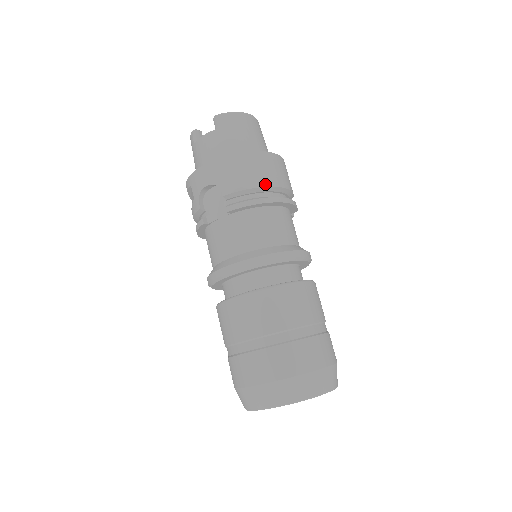
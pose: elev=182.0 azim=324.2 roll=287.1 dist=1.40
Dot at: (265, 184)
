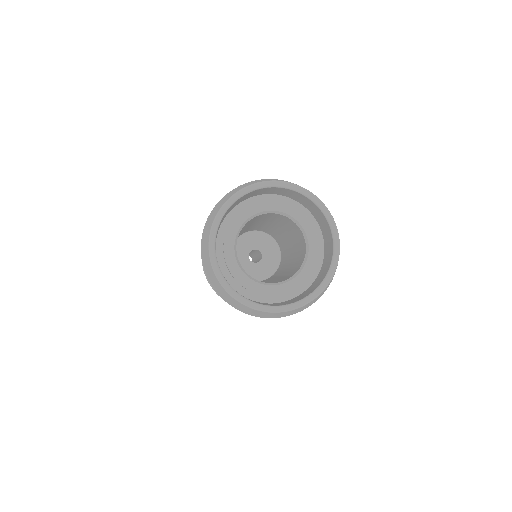
Dot at: occluded
